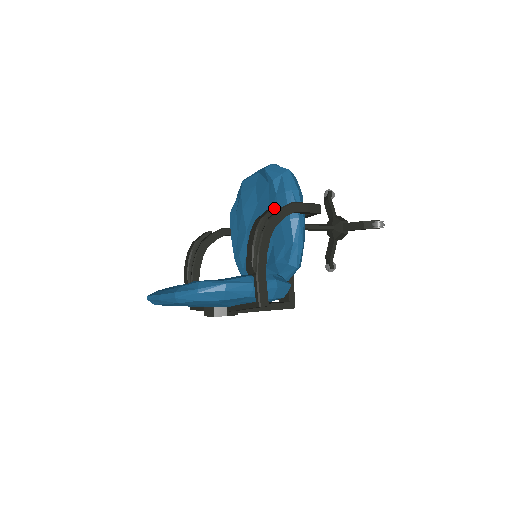
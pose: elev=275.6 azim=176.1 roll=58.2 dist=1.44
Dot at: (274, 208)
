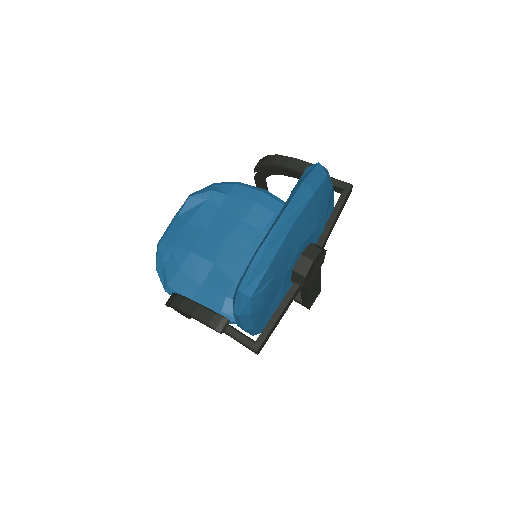
Dot at: occluded
